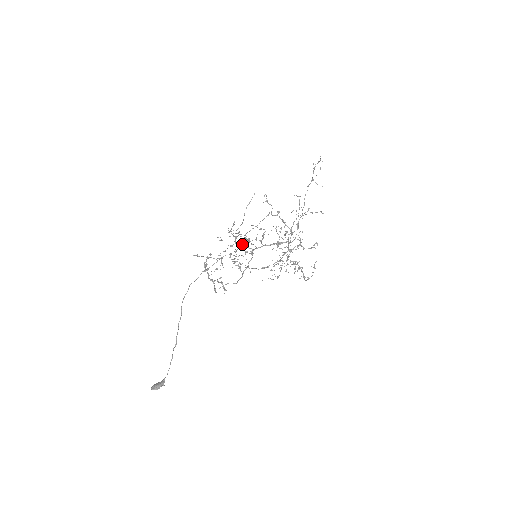
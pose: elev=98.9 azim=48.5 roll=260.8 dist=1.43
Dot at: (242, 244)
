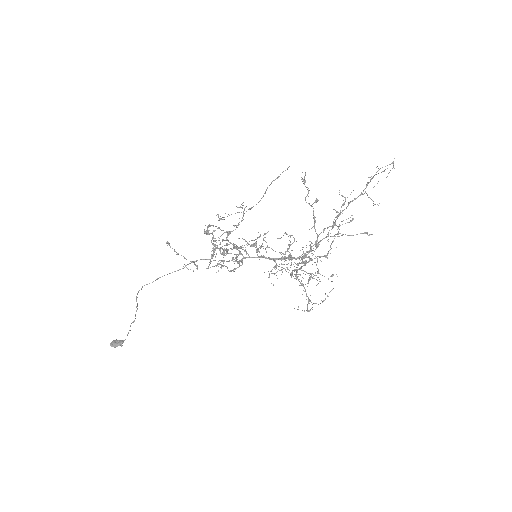
Dot at: (233, 245)
